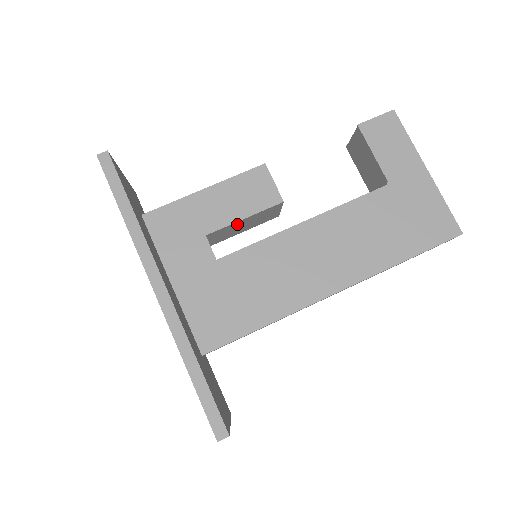
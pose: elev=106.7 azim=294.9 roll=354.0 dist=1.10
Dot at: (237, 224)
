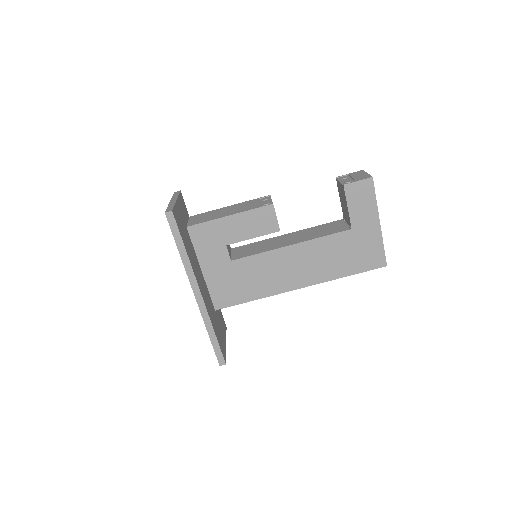
Dot at: occluded
